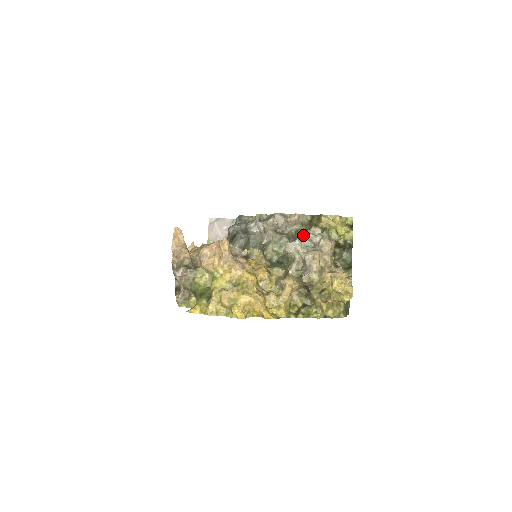
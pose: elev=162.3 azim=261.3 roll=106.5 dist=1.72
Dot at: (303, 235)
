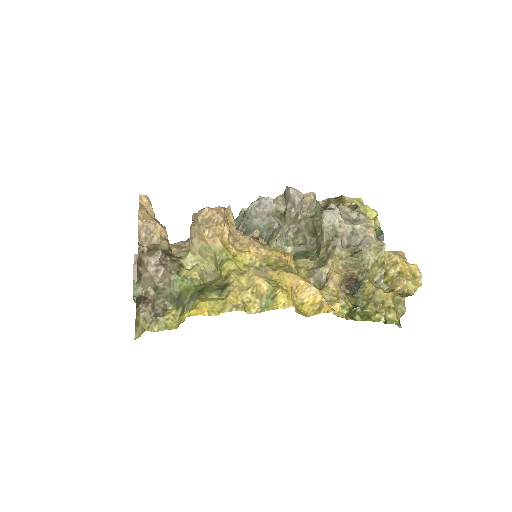
Dot at: occluded
